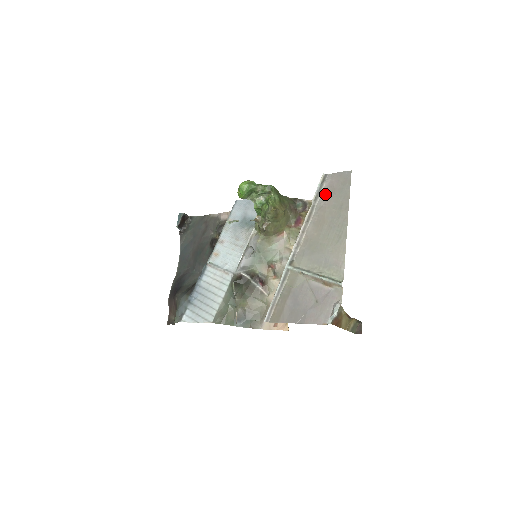
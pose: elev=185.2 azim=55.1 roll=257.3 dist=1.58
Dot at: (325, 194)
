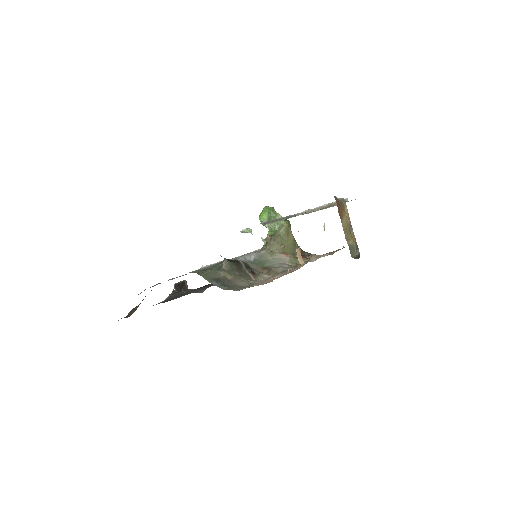
Dot at: occluded
